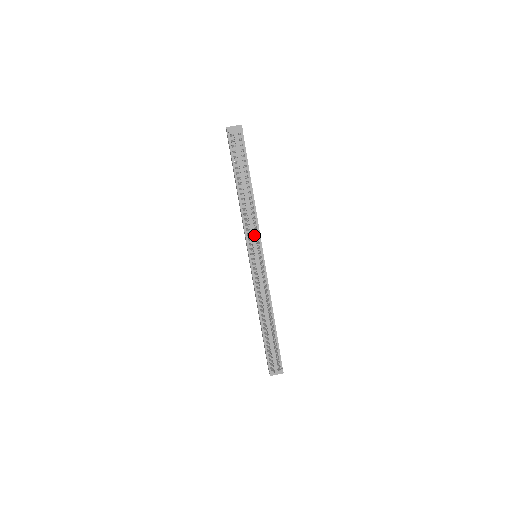
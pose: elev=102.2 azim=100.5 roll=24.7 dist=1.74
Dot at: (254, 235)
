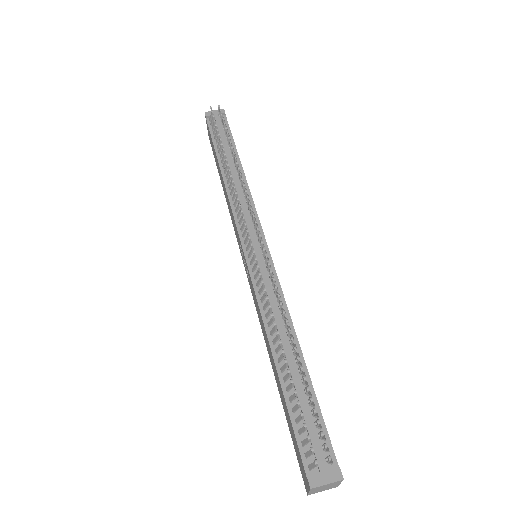
Dot at: (248, 218)
